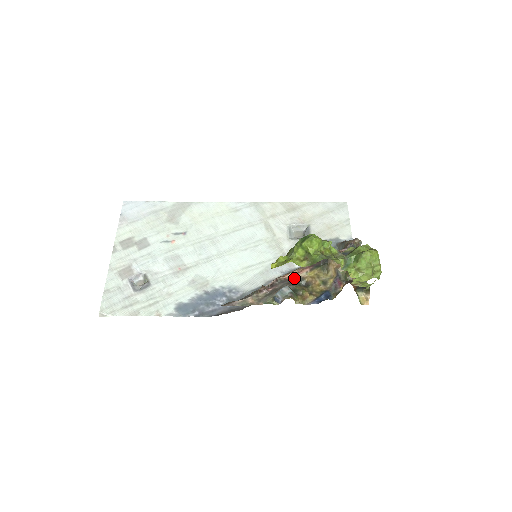
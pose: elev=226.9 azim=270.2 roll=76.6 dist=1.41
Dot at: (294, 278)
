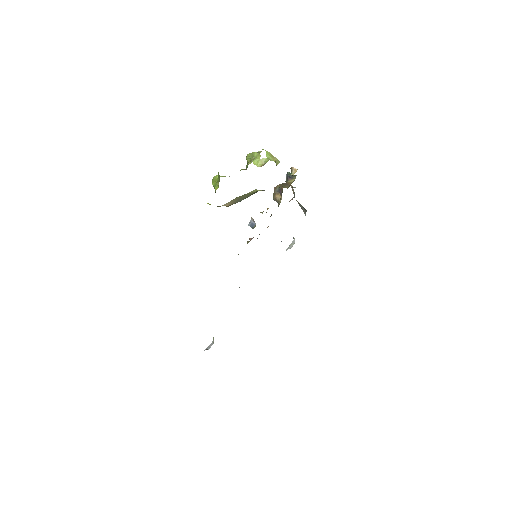
Dot at: occluded
